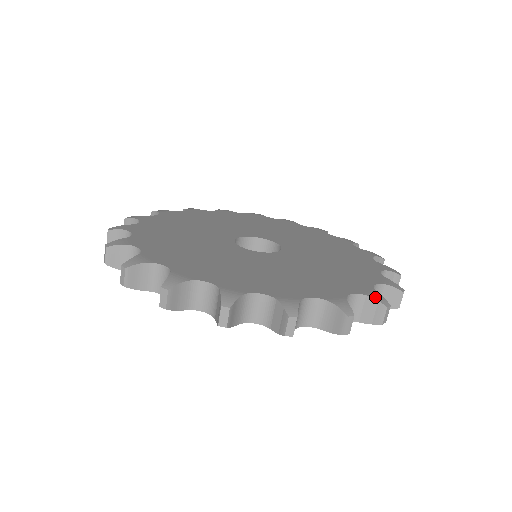
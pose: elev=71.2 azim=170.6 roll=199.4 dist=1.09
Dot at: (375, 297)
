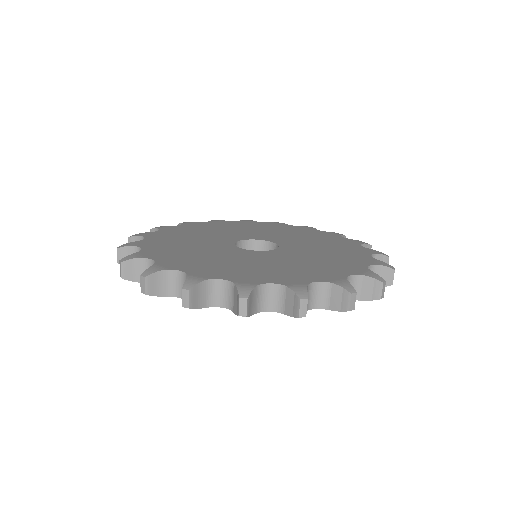
Dot at: (379, 253)
